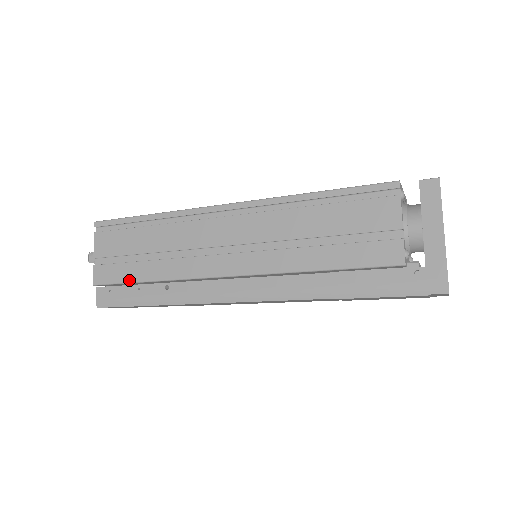
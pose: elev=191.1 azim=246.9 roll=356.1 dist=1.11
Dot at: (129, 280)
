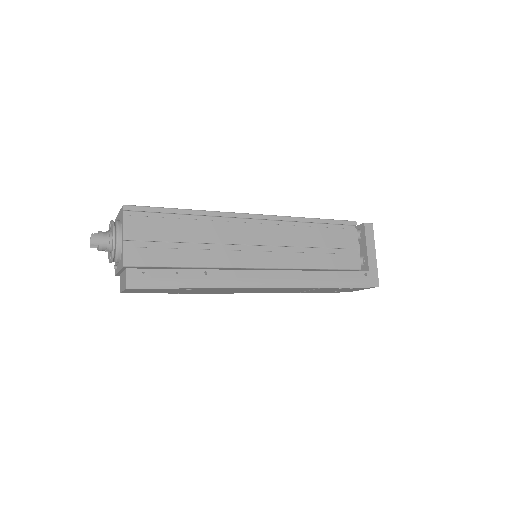
Dot at: (167, 264)
